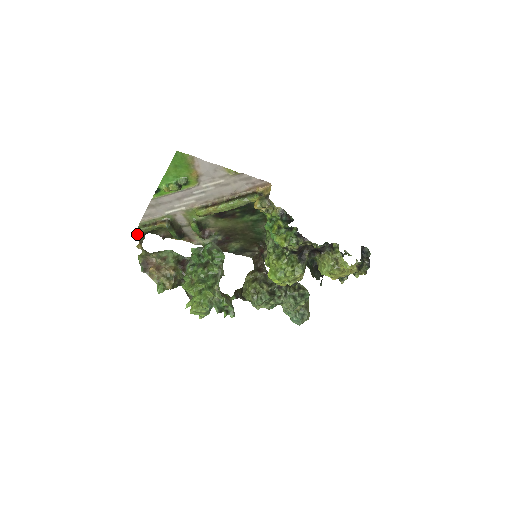
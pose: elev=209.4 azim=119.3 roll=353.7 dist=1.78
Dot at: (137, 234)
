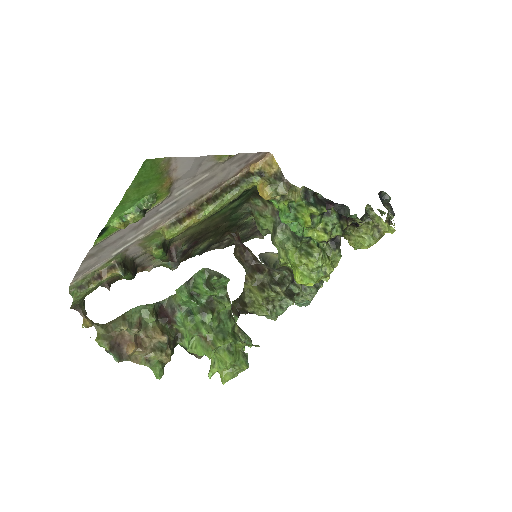
Dot at: (72, 305)
